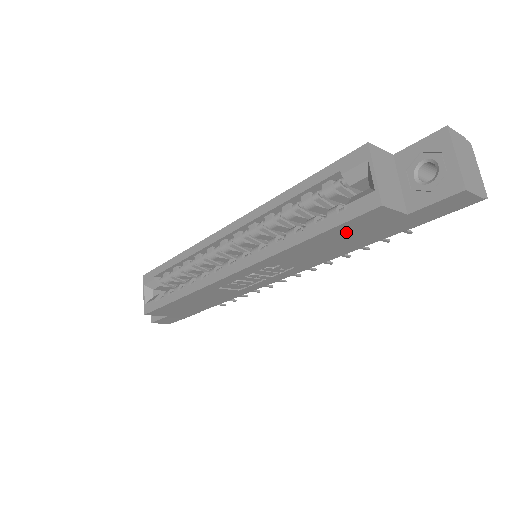
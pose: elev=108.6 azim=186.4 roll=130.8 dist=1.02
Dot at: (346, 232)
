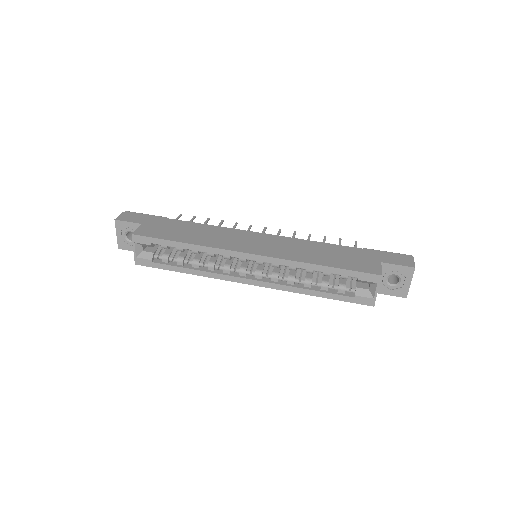
Dot at: occluded
